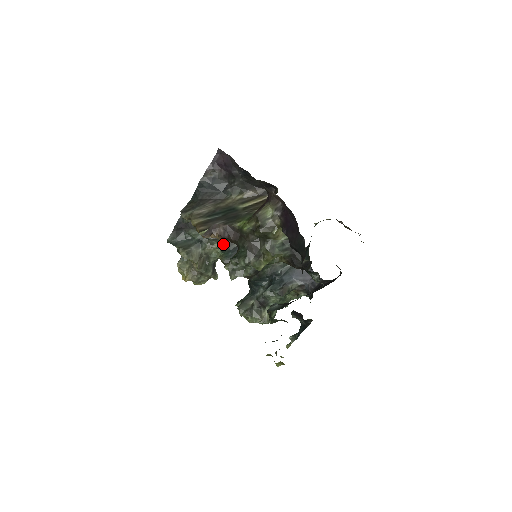
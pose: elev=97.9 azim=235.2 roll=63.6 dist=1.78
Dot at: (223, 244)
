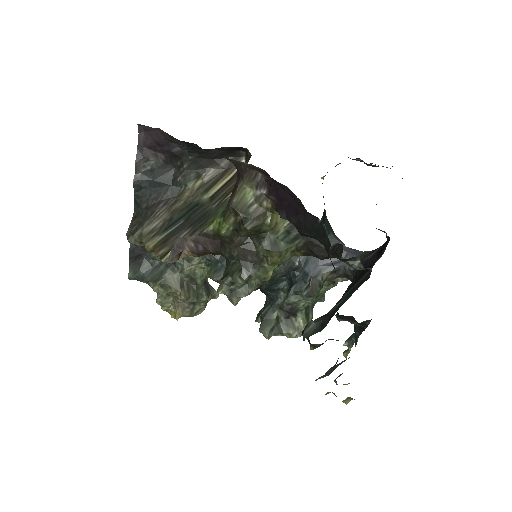
Dot at: (204, 255)
